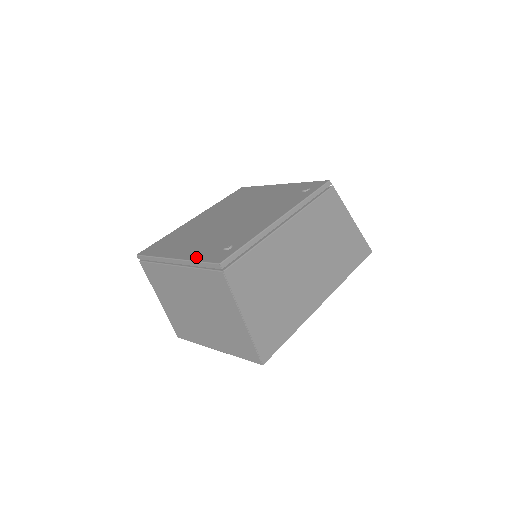
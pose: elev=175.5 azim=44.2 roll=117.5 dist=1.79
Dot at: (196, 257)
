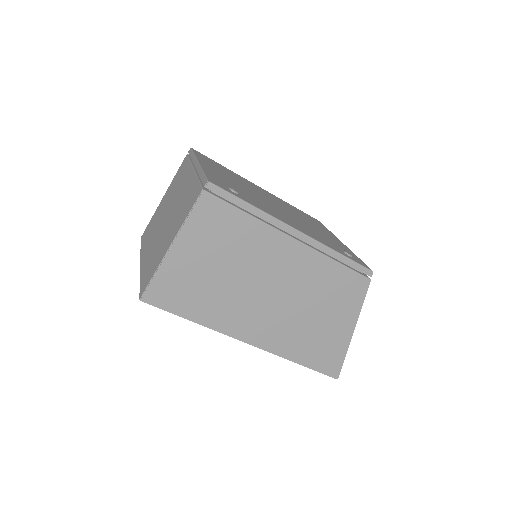
Dot at: (208, 172)
